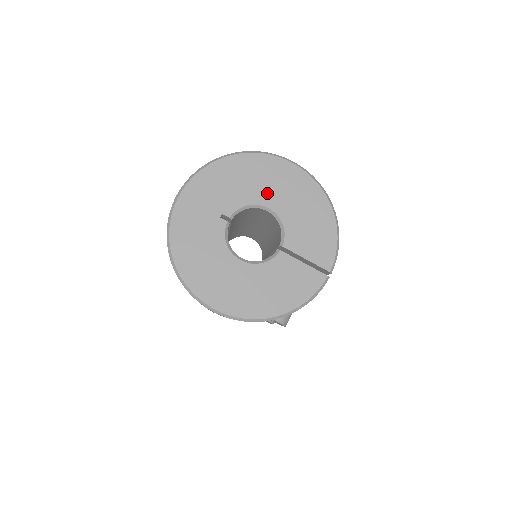
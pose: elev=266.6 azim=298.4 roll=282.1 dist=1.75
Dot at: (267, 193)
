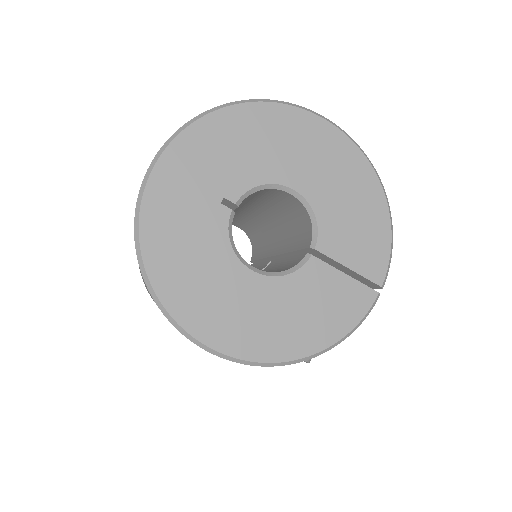
Dot at: (291, 166)
